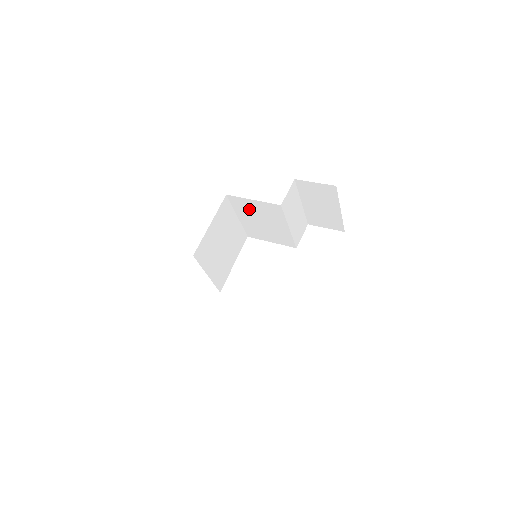
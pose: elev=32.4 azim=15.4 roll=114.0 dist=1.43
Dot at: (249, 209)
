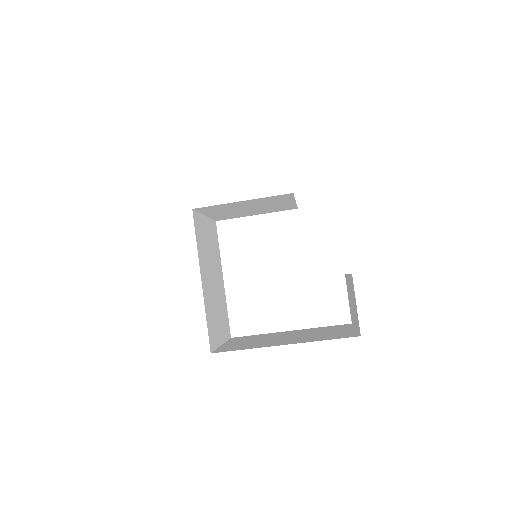
Dot at: occluded
